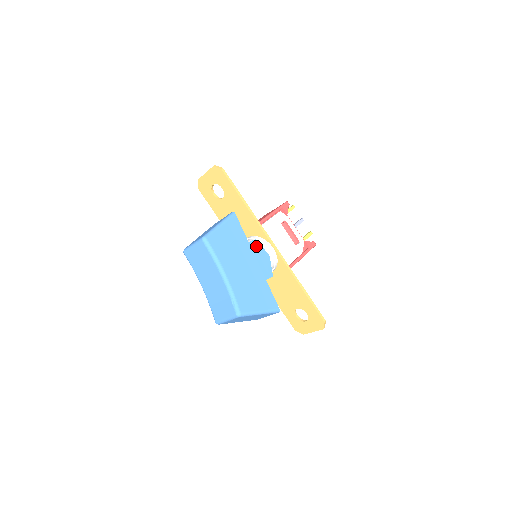
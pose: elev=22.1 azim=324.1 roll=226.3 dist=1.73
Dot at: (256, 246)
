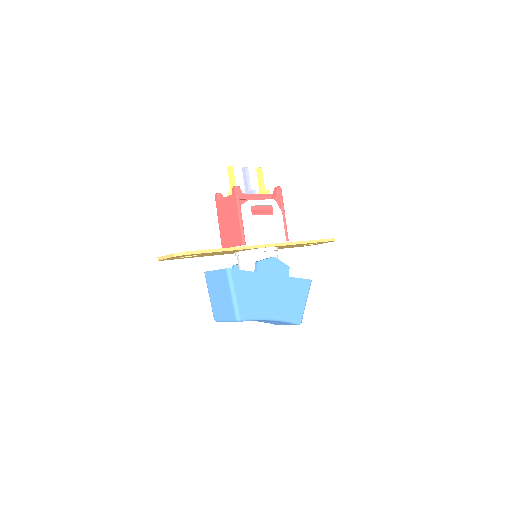
Dot at: (263, 266)
